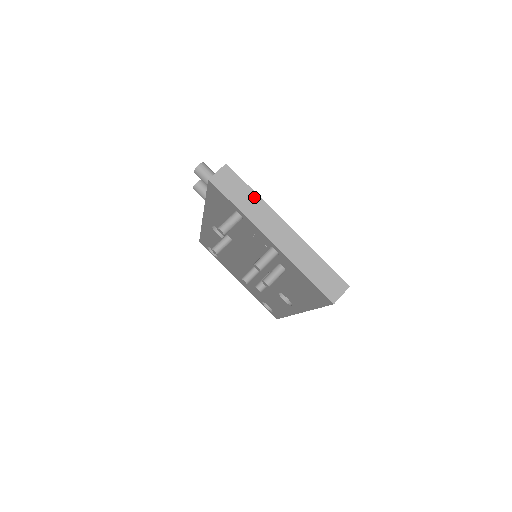
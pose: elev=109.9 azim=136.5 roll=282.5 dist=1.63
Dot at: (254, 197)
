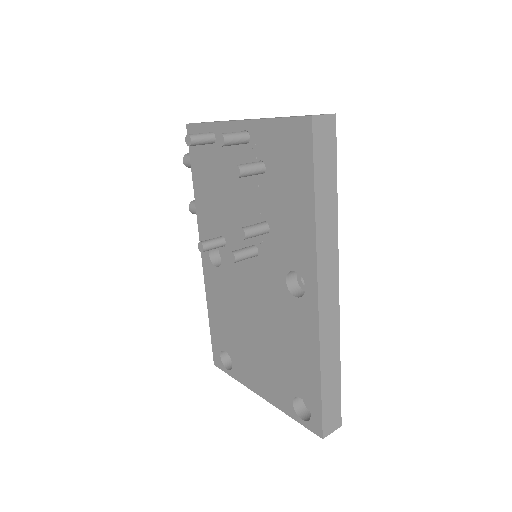
Dot at: occluded
